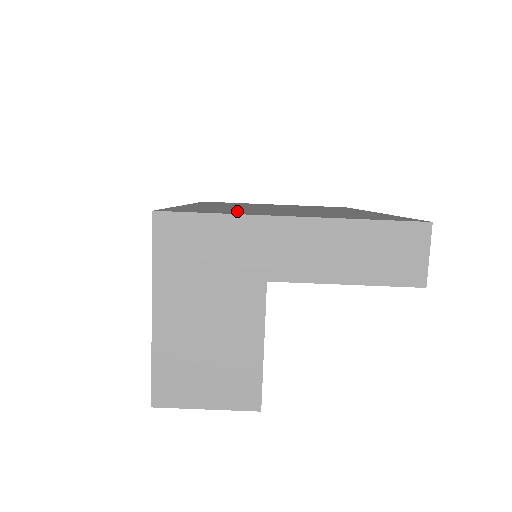
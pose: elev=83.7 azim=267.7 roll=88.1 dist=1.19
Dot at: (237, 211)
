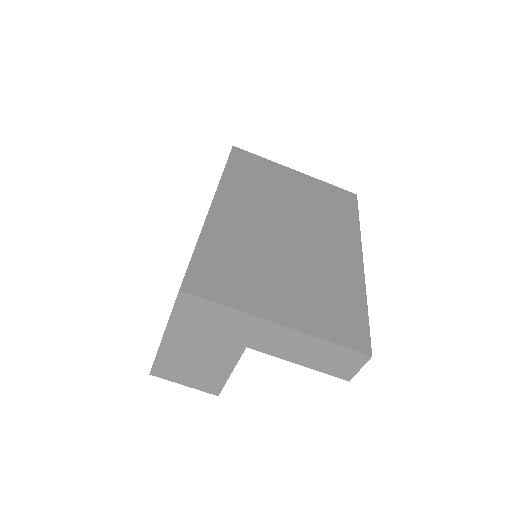
Dot at: (245, 280)
